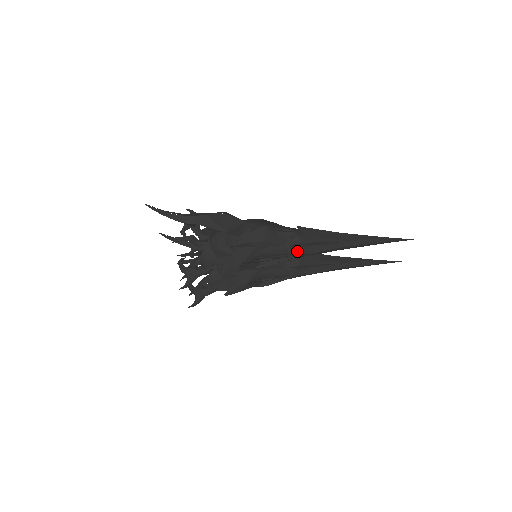
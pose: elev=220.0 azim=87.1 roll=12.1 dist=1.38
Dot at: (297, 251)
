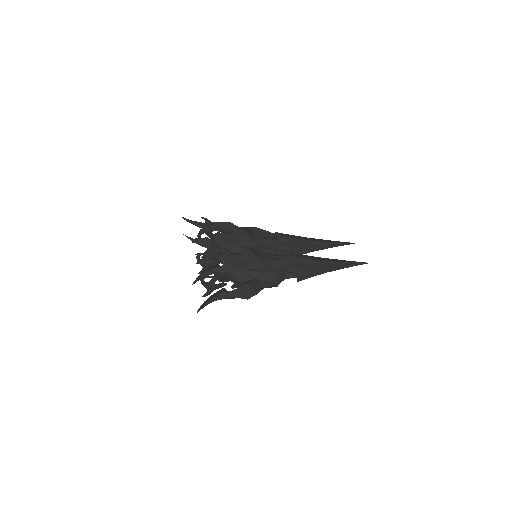
Dot at: occluded
